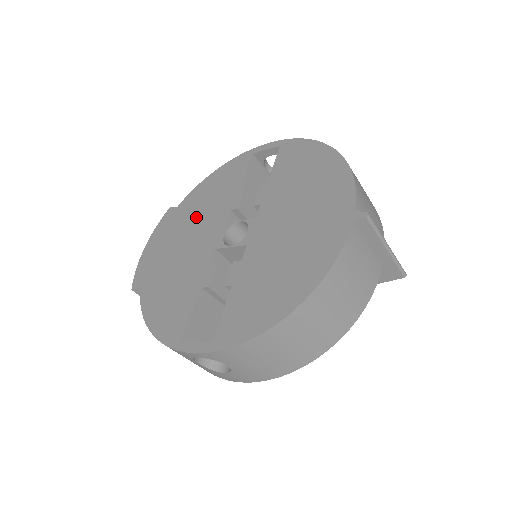
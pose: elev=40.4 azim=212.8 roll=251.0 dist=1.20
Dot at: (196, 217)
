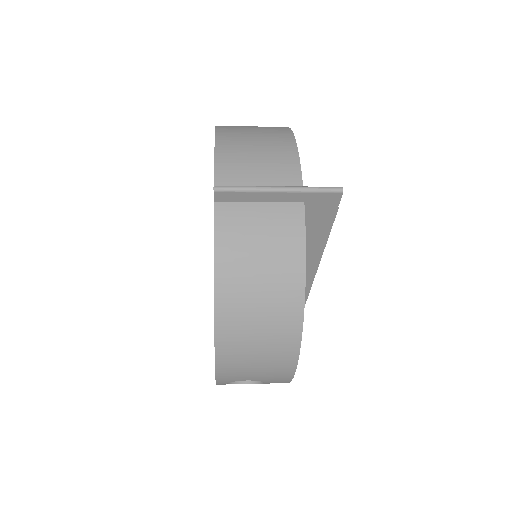
Dot at: occluded
